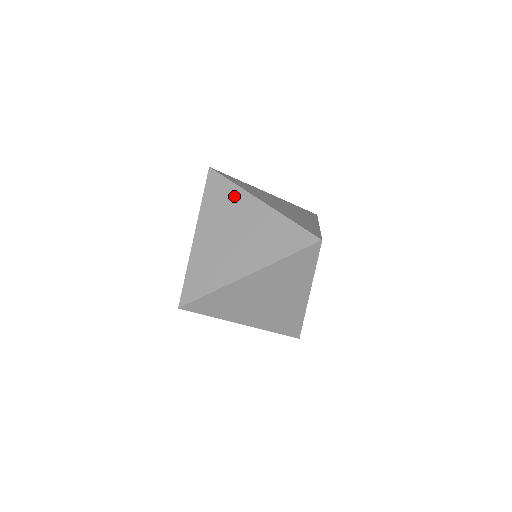
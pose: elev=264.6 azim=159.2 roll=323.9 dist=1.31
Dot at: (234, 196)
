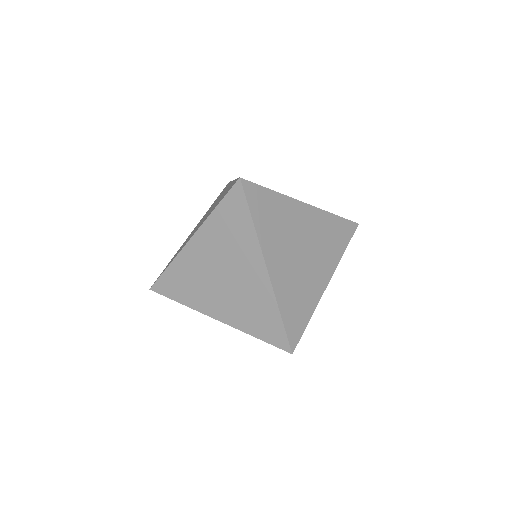
Dot at: occluded
